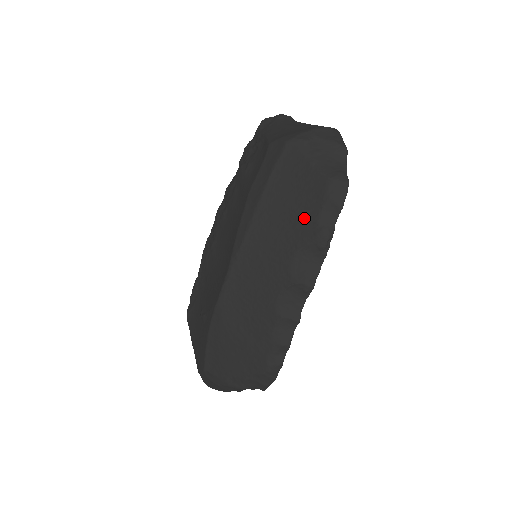
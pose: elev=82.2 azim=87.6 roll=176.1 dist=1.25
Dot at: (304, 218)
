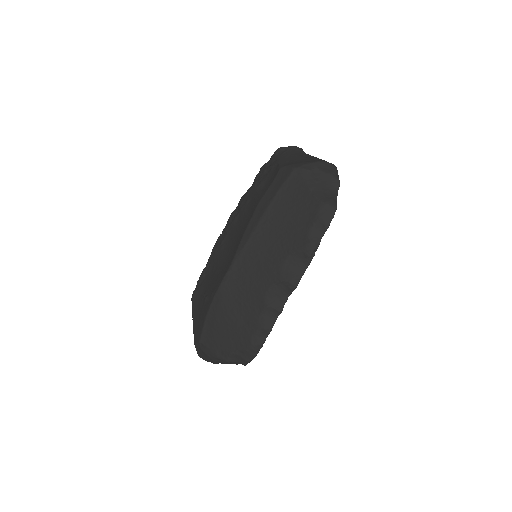
Dot at: (298, 230)
